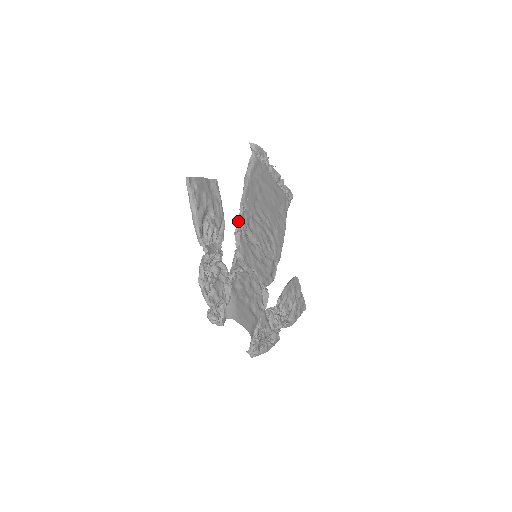
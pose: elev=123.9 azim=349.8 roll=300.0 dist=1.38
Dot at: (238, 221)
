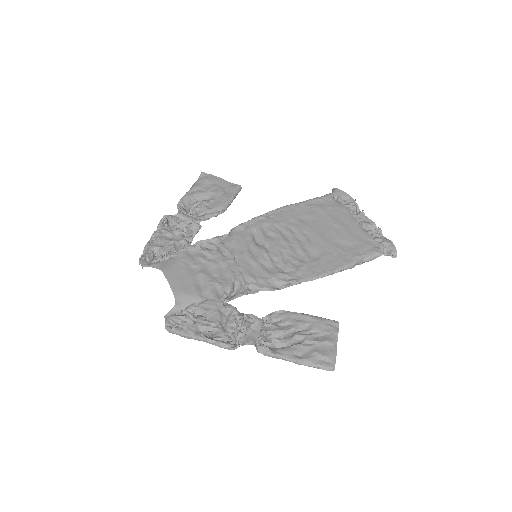
Dot at: (249, 221)
